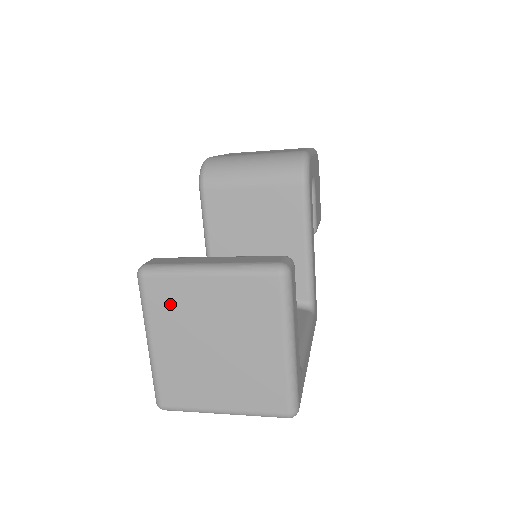
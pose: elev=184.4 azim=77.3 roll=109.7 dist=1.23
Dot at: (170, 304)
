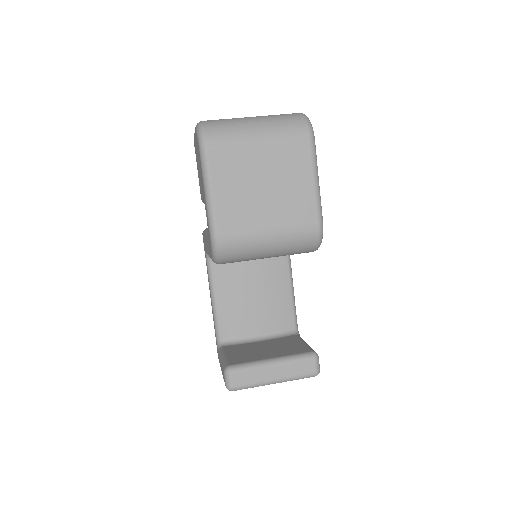
Dot at: occluded
